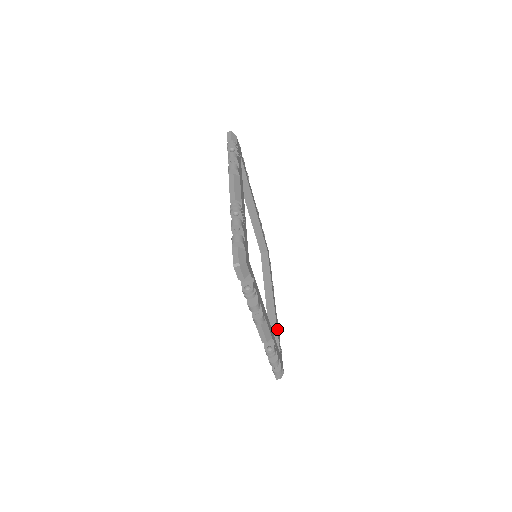
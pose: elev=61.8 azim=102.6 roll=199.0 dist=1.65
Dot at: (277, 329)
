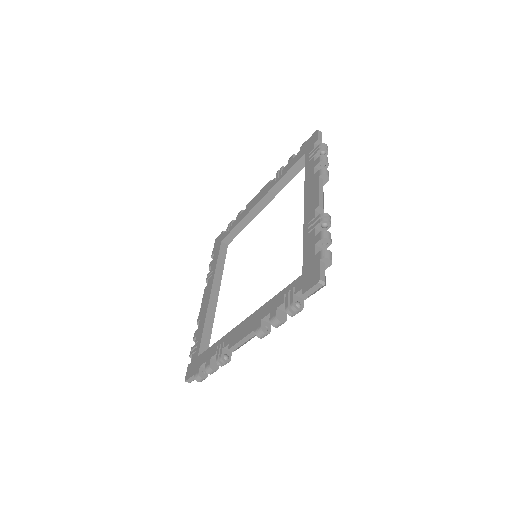
Dot at: (211, 331)
